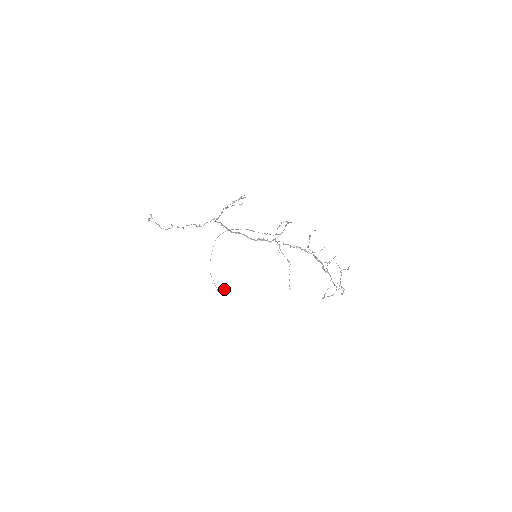
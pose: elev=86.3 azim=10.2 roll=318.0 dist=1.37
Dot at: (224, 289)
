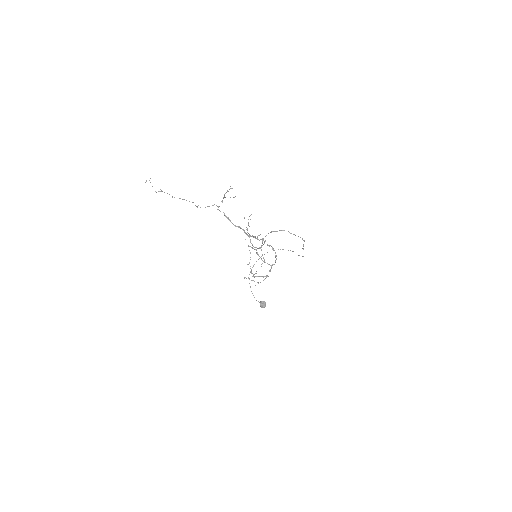
Dot at: (263, 302)
